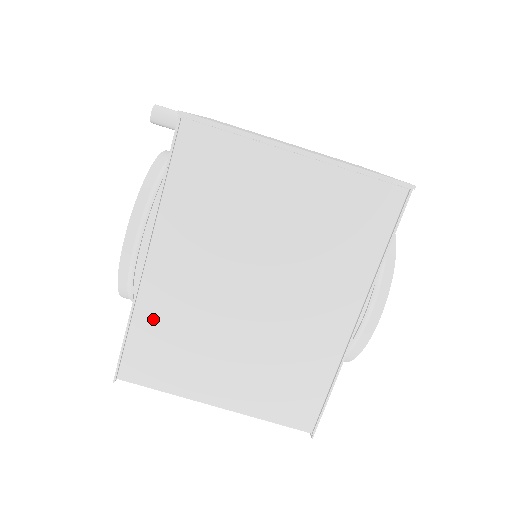
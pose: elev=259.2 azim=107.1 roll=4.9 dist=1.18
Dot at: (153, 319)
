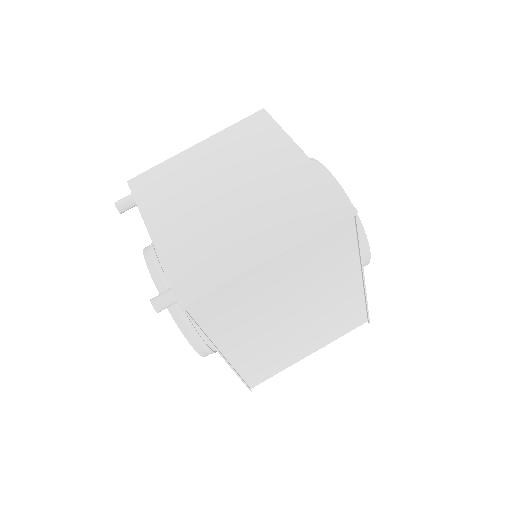
Dot at: (249, 364)
